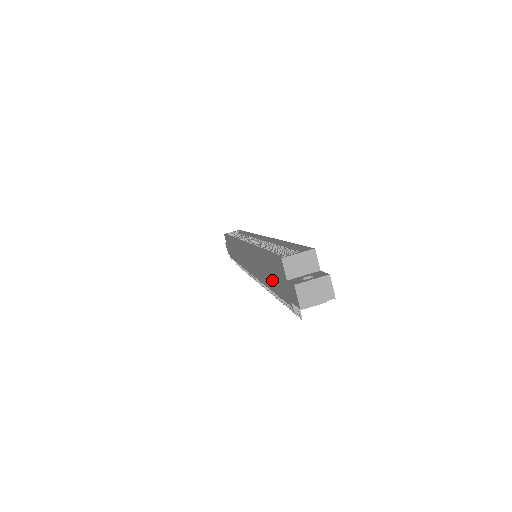
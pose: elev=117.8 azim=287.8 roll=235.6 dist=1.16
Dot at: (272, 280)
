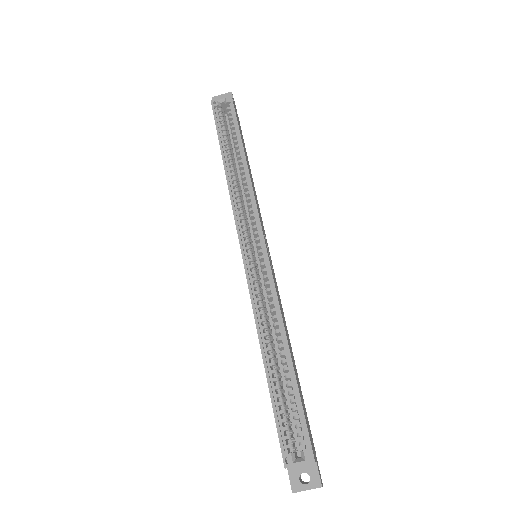
Dot at: occluded
